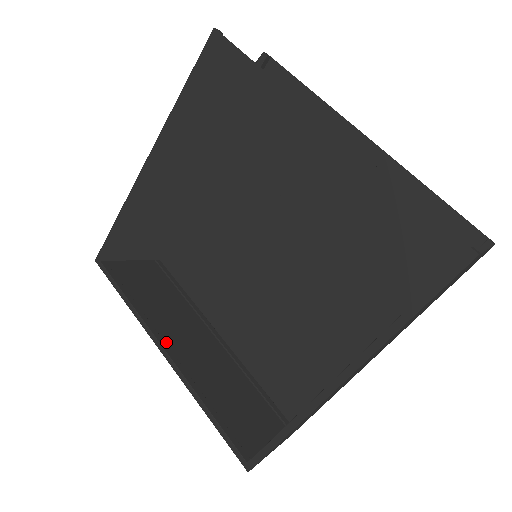
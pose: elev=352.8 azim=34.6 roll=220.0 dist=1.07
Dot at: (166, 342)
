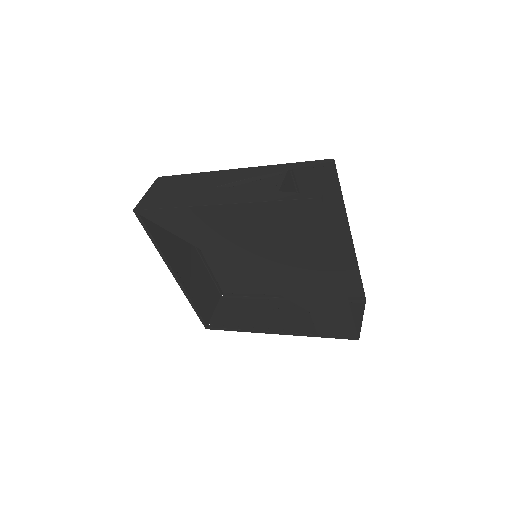
Dot at: (176, 268)
